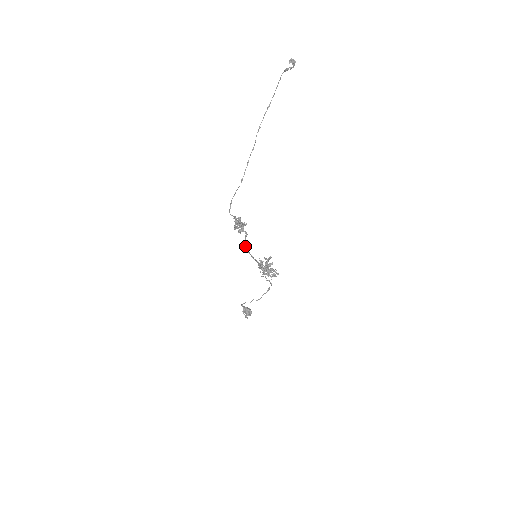
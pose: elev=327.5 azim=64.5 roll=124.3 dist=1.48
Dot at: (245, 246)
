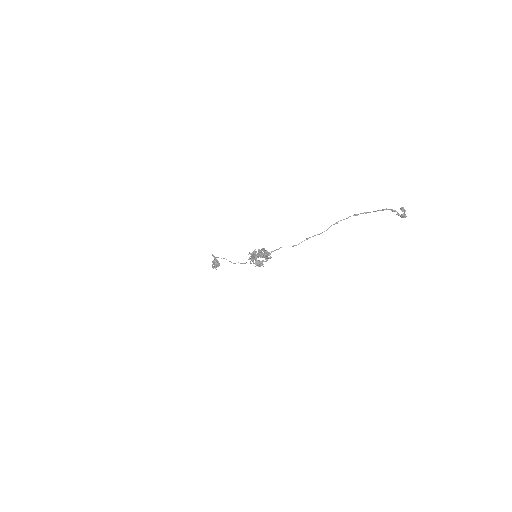
Dot at: (254, 254)
